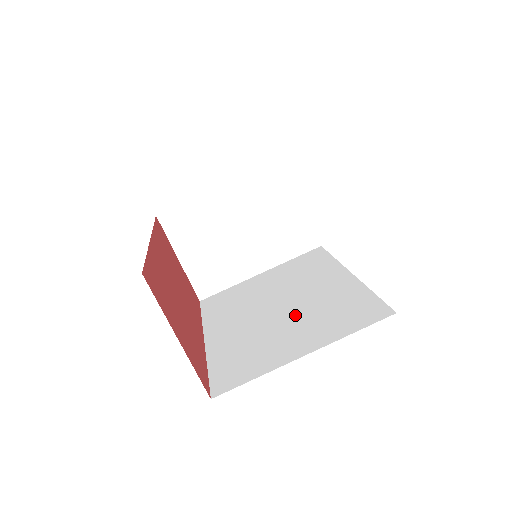
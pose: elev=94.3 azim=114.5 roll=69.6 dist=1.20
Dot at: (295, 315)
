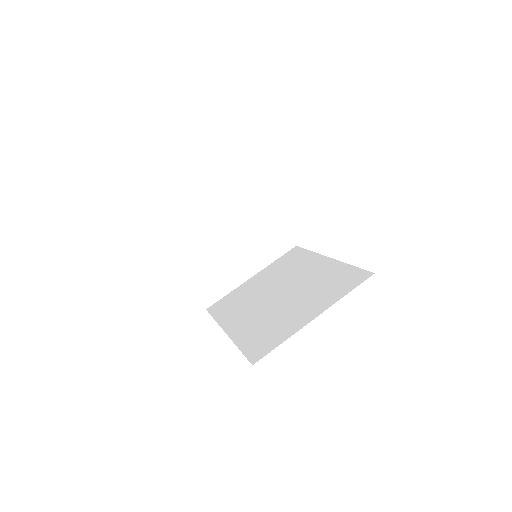
Dot at: (296, 296)
